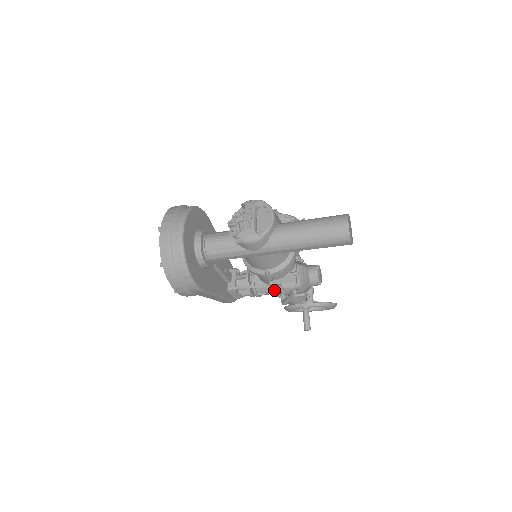
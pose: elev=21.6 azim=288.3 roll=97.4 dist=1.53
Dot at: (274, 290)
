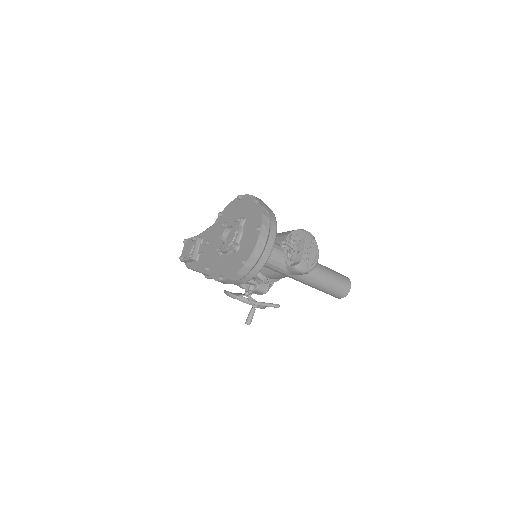
Dot at: (245, 285)
